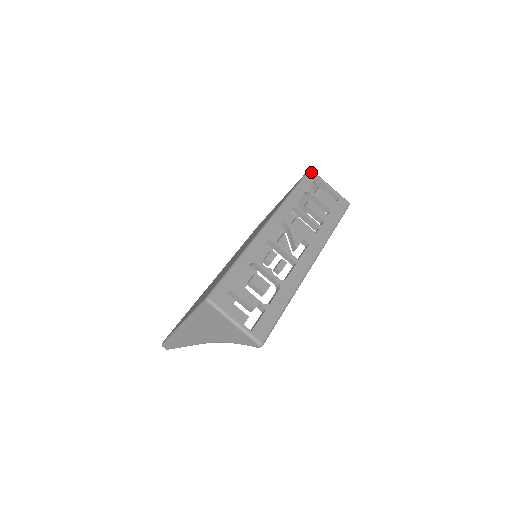
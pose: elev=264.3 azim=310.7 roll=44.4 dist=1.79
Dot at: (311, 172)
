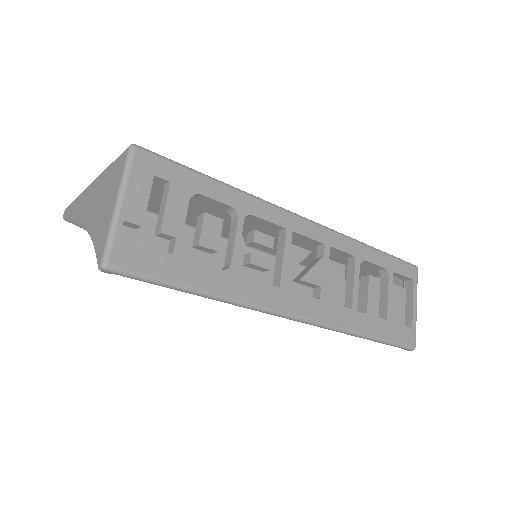
Dot at: (414, 268)
